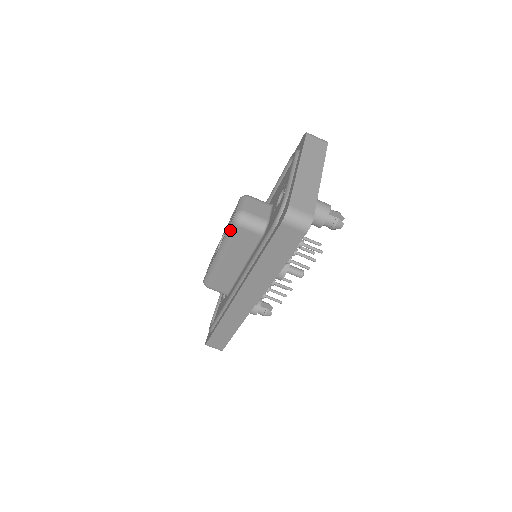
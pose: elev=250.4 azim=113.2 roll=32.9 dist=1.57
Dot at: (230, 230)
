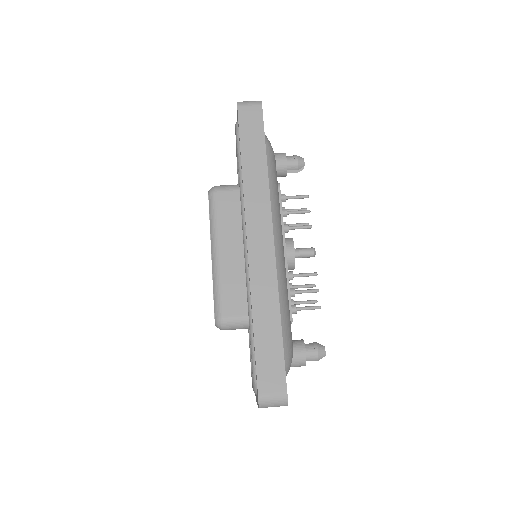
Dot at: (211, 206)
